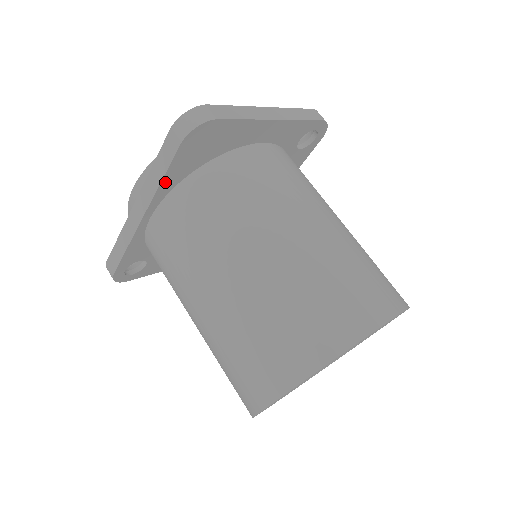
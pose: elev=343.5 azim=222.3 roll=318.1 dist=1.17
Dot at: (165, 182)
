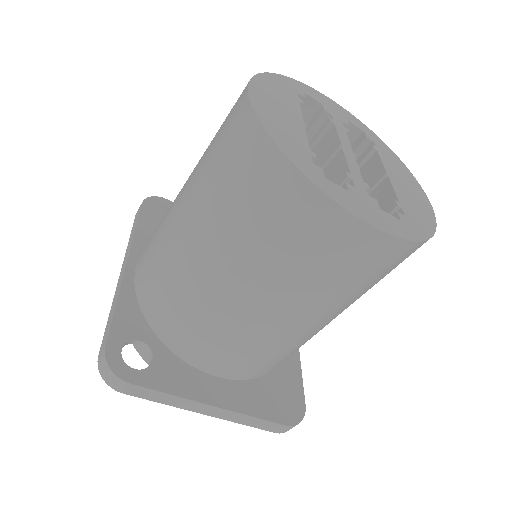
Dot at: (139, 232)
